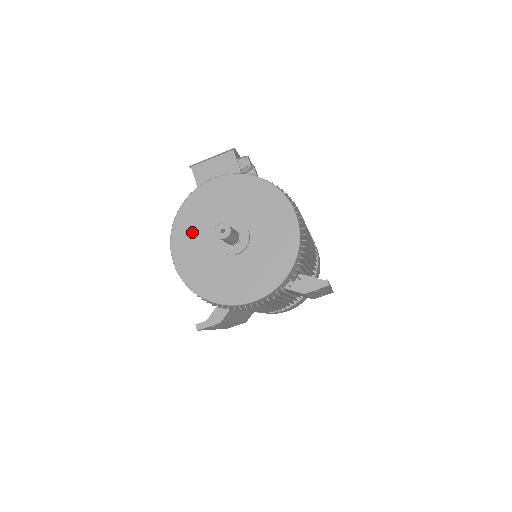
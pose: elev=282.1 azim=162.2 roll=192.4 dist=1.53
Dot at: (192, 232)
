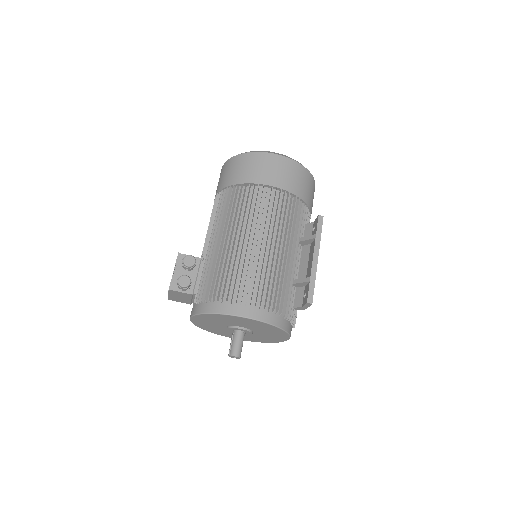
Dot at: (221, 332)
